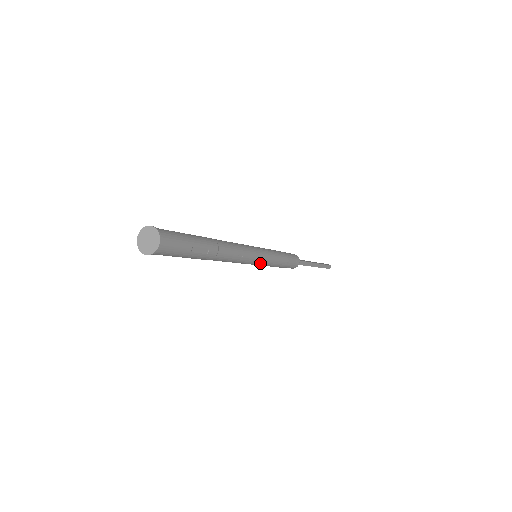
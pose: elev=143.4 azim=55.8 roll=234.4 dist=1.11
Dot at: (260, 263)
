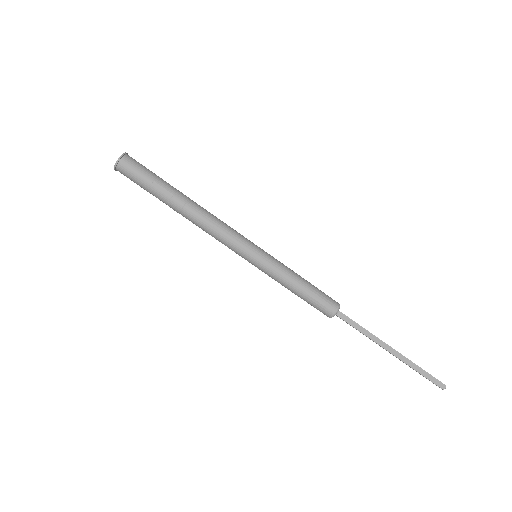
Dot at: (254, 260)
